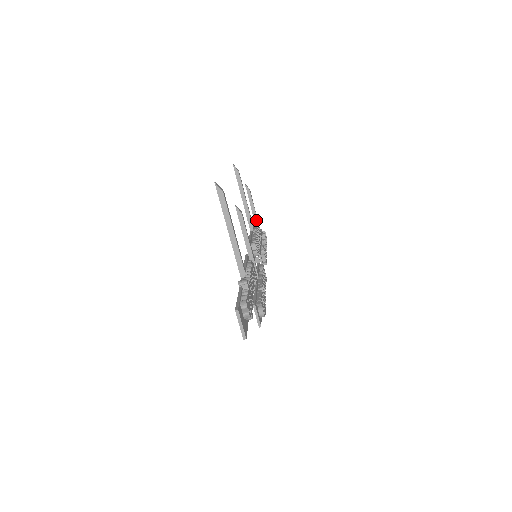
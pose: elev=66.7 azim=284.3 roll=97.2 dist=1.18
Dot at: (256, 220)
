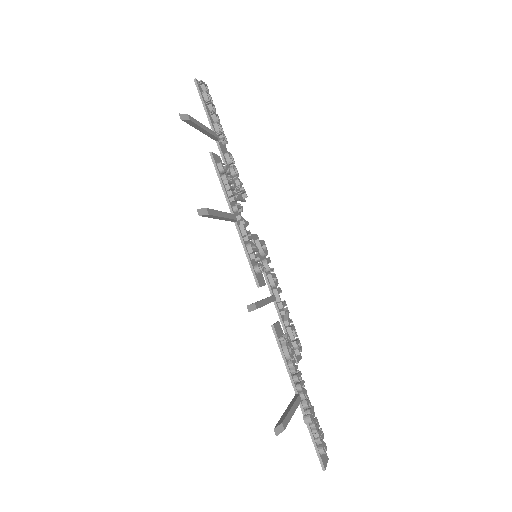
Dot at: (207, 133)
